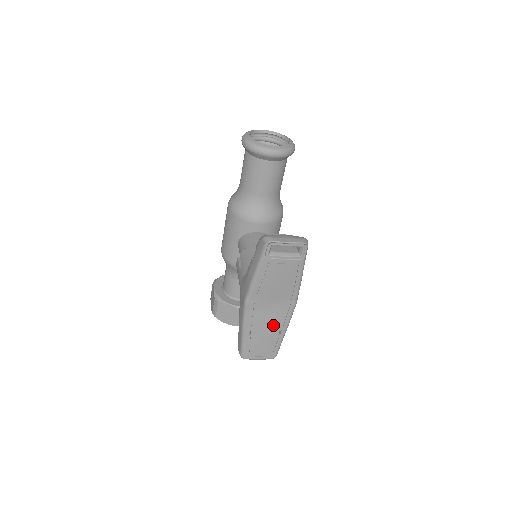
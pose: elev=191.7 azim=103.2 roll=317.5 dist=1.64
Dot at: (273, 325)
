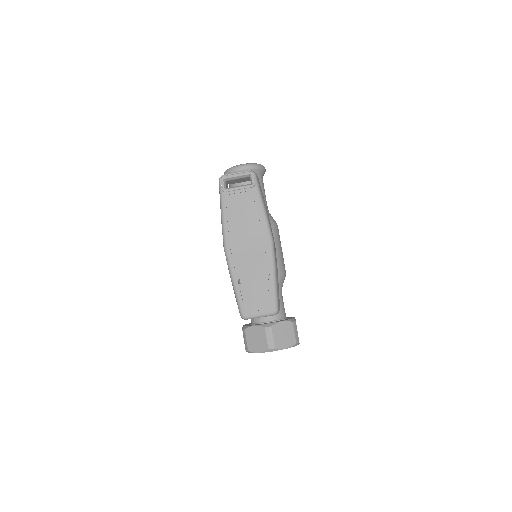
Dot at: (258, 267)
